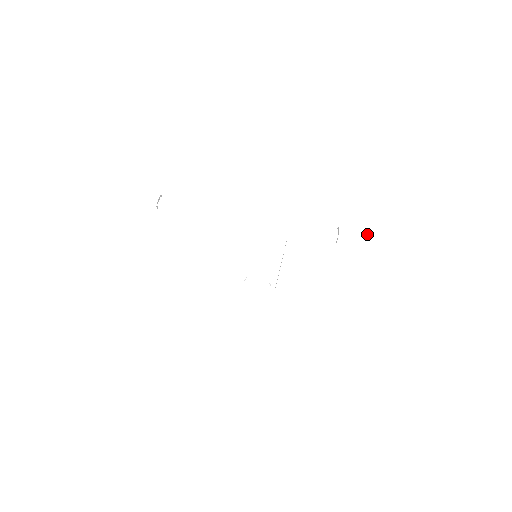
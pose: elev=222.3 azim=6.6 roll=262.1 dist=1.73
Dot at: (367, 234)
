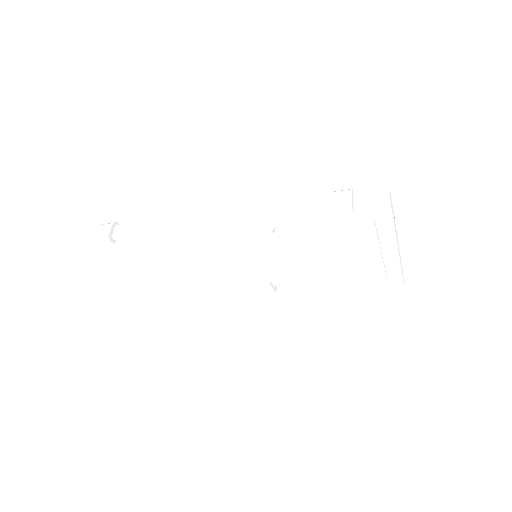
Dot at: (379, 189)
